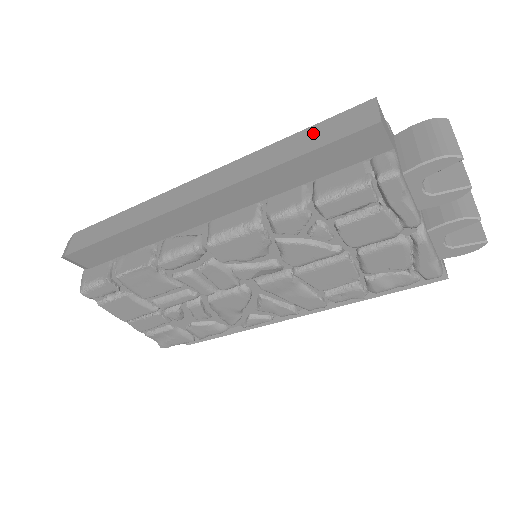
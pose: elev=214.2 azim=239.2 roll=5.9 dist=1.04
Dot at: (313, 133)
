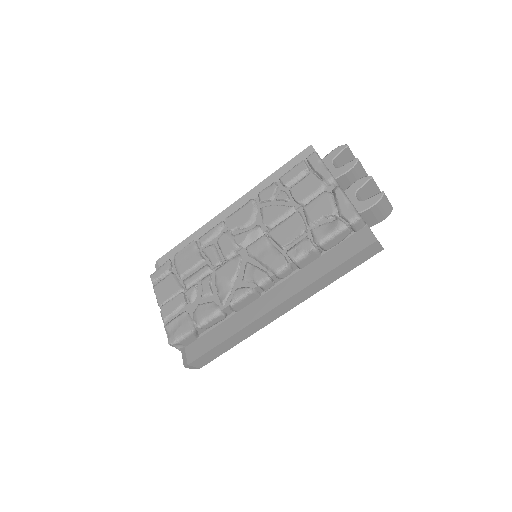
Dot at: occluded
